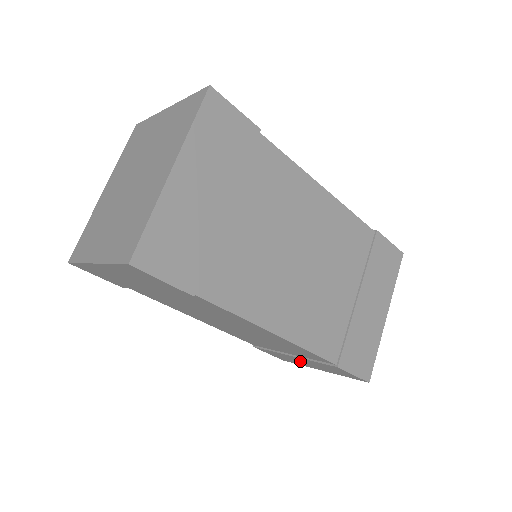
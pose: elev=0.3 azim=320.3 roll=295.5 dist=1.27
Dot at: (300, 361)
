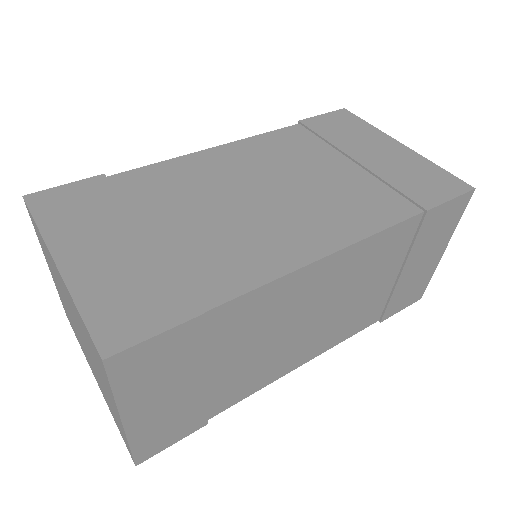
Dot at: (417, 269)
